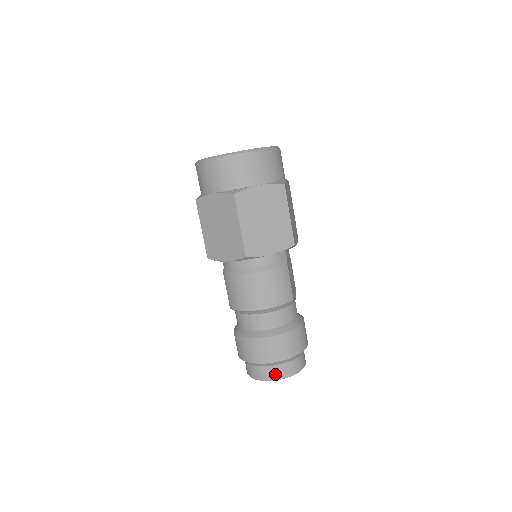
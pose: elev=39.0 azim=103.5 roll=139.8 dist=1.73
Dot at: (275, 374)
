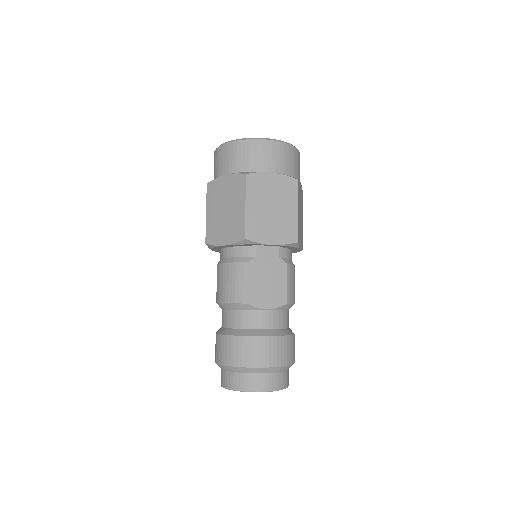
Dot at: (223, 380)
